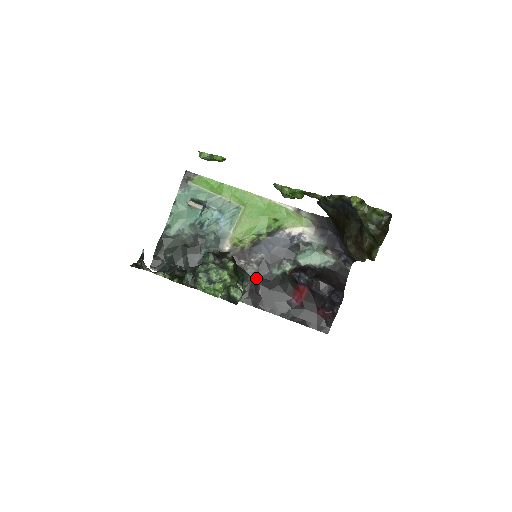
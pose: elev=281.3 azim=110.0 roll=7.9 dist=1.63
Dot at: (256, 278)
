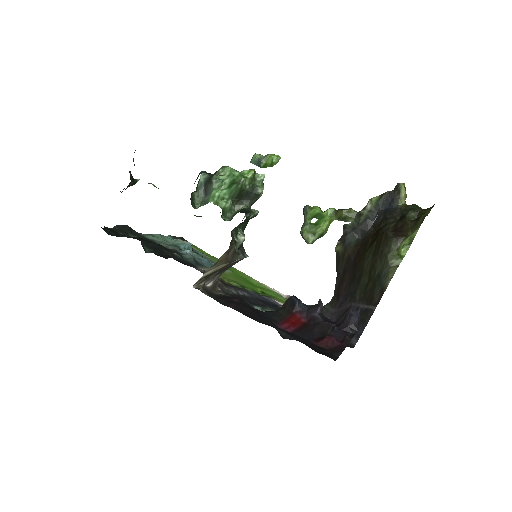
Dot at: occluded
